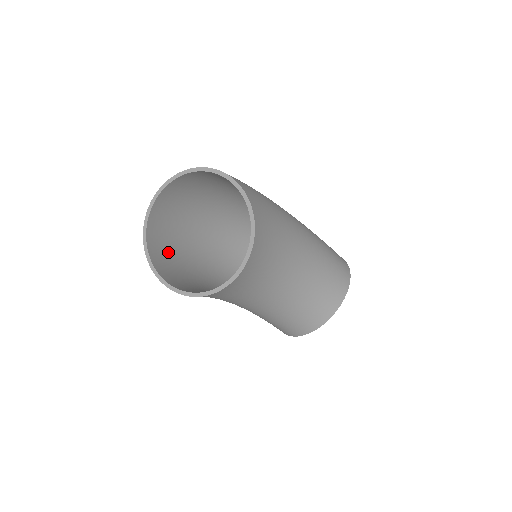
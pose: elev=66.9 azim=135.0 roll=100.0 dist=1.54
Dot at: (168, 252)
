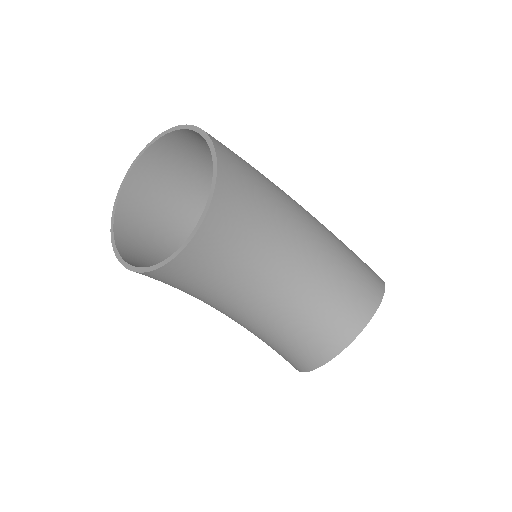
Dot at: (146, 238)
